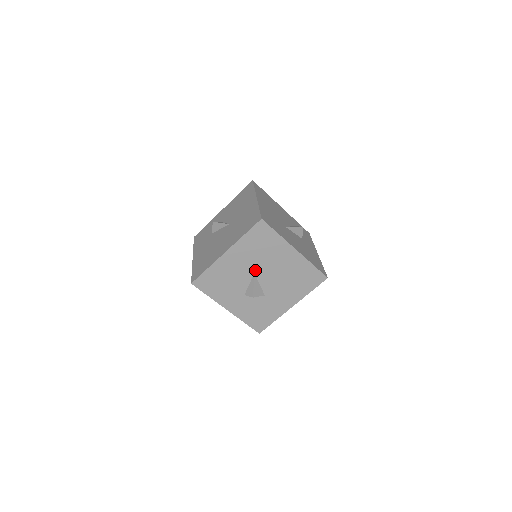
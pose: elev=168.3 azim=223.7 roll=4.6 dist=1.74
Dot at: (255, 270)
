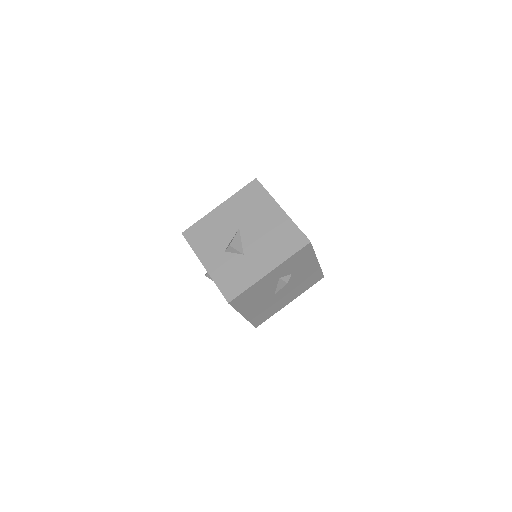
Dot at: (240, 226)
